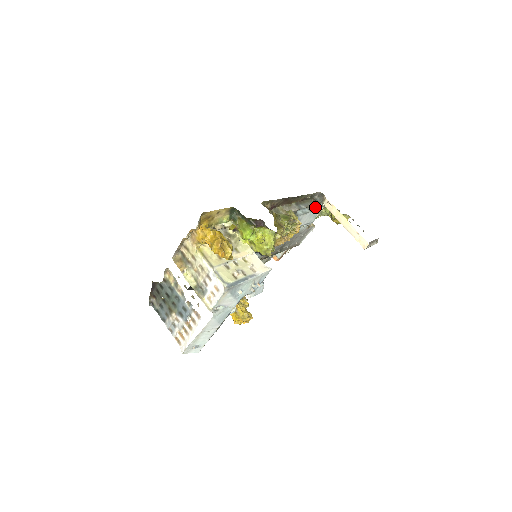
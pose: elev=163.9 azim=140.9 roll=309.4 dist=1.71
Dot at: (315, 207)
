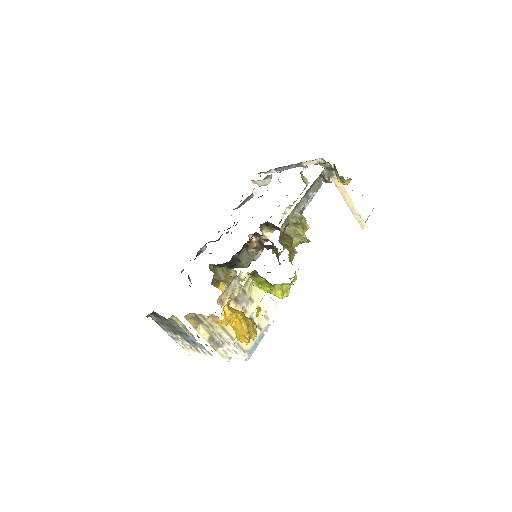
Dot at: occluded
